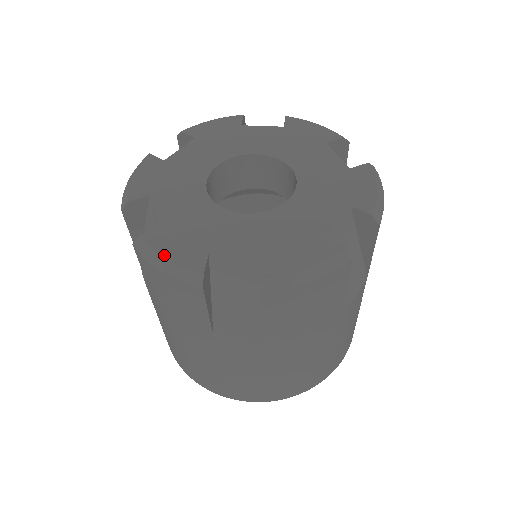
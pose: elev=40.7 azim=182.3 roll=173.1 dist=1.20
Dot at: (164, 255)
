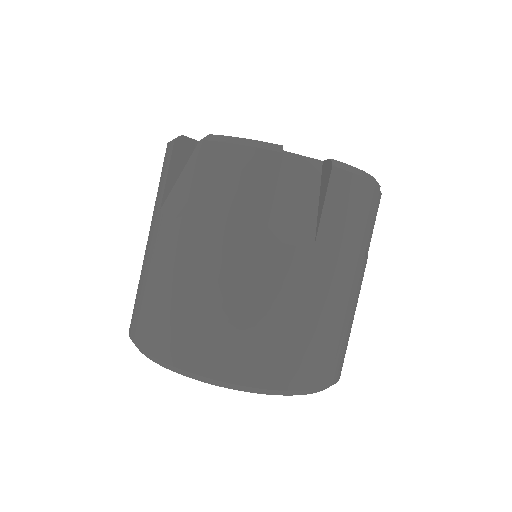
Dot at: (241, 138)
